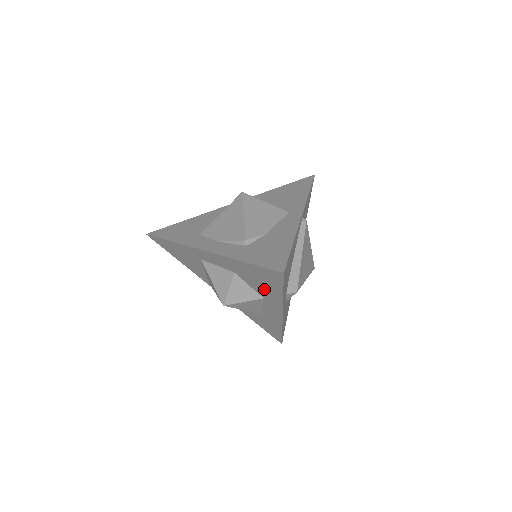
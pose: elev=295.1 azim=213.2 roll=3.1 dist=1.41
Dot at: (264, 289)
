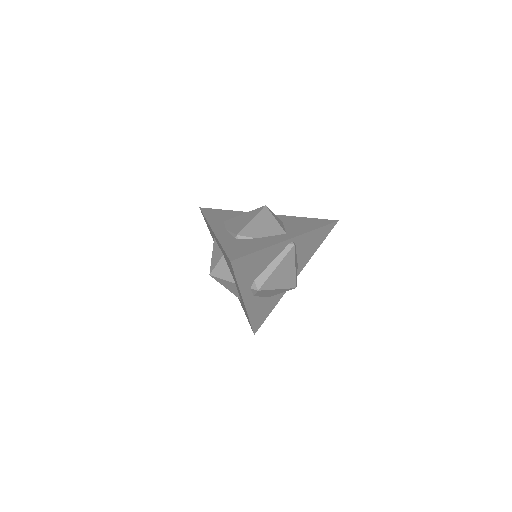
Dot at: occluded
